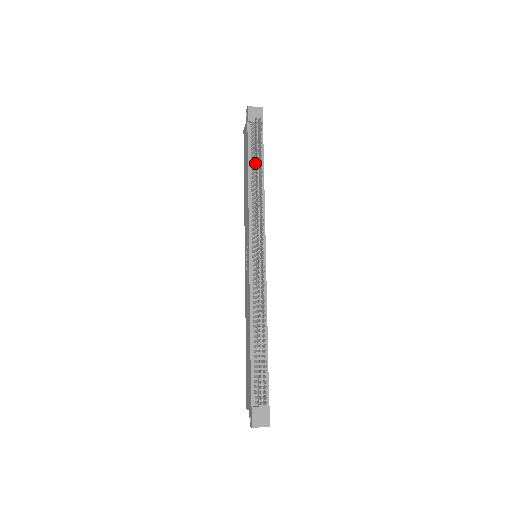
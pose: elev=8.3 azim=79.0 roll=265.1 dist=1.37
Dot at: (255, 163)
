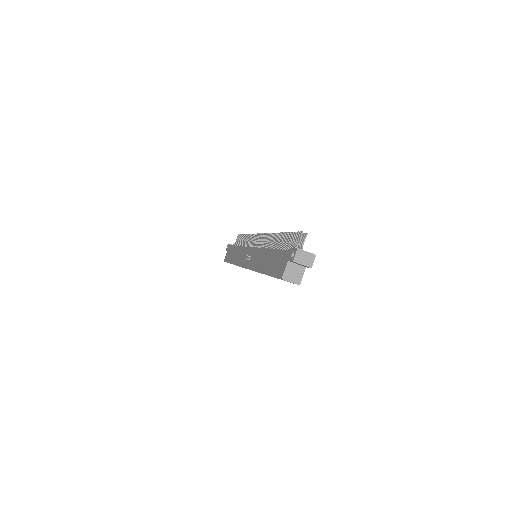
Dot at: (242, 241)
